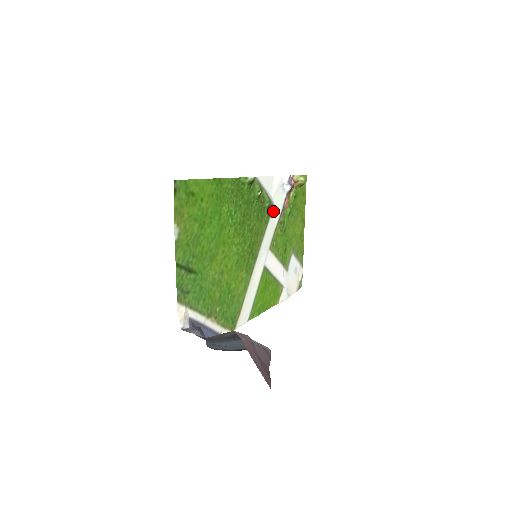
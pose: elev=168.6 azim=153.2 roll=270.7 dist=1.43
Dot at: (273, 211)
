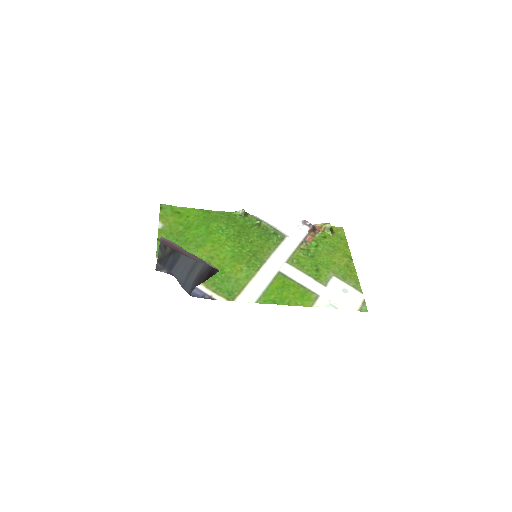
Dot at: (287, 240)
